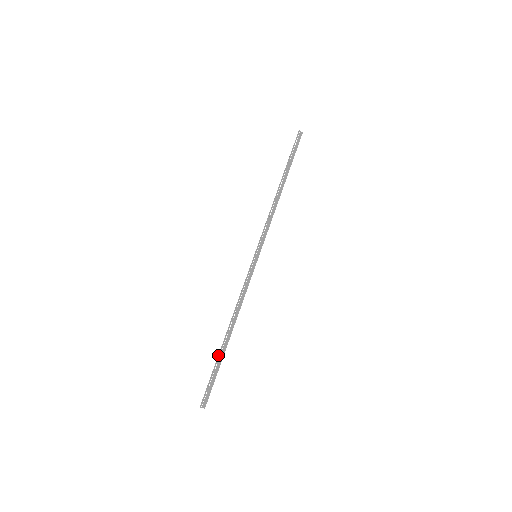
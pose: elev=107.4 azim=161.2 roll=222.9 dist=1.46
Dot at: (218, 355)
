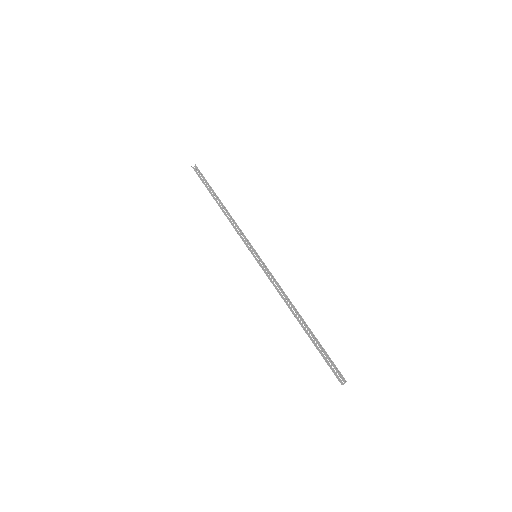
Dot at: (310, 339)
